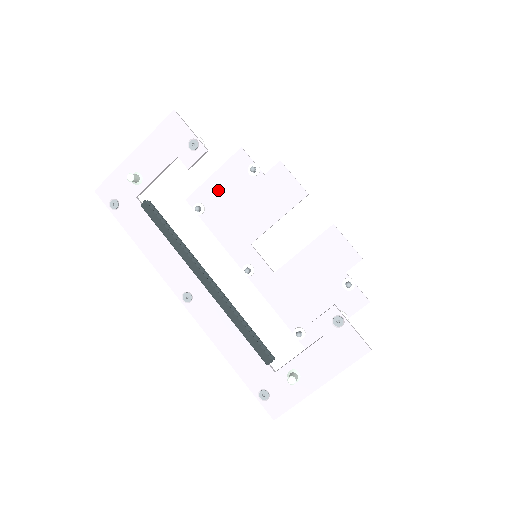
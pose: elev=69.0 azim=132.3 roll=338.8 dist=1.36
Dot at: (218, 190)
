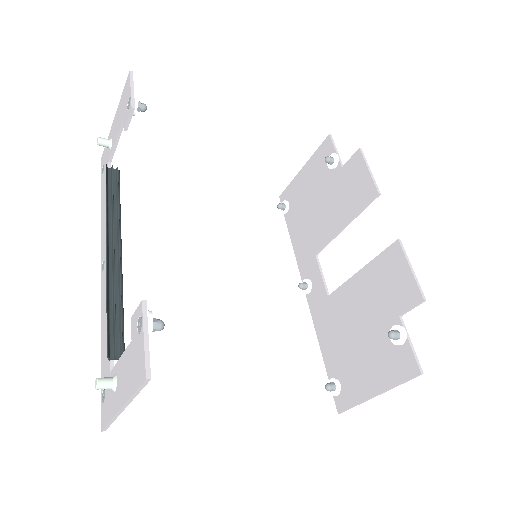
Dot at: (303, 186)
